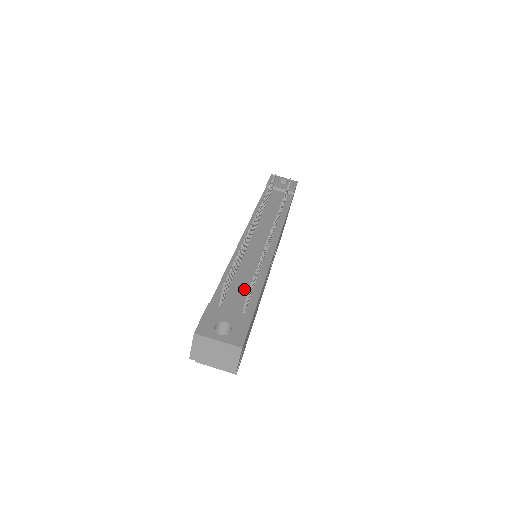
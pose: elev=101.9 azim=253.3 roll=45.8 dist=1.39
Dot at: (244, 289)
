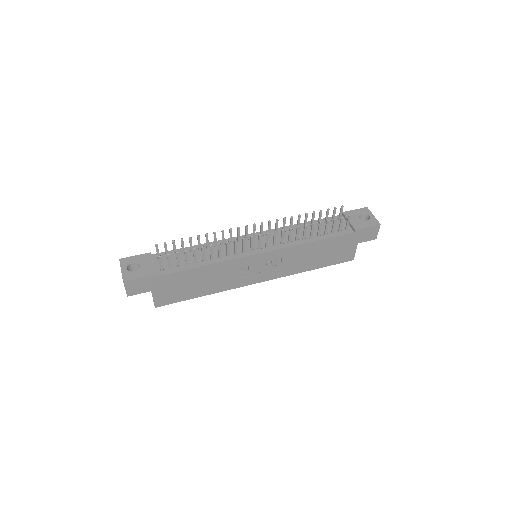
Dot at: (184, 261)
